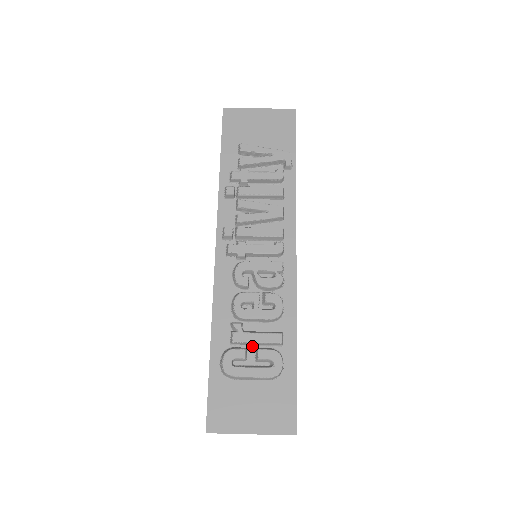
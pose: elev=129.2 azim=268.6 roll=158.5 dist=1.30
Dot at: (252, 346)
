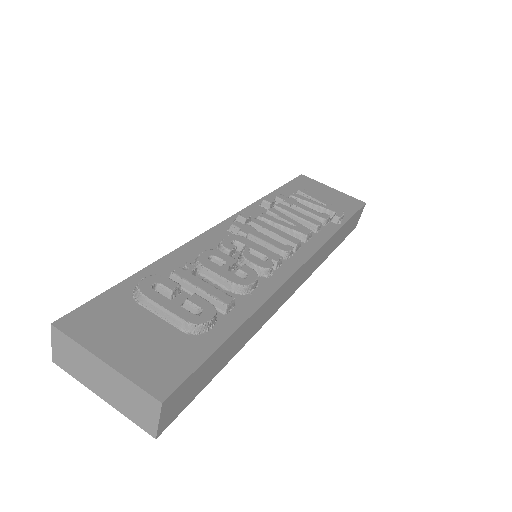
Dot at: (190, 294)
